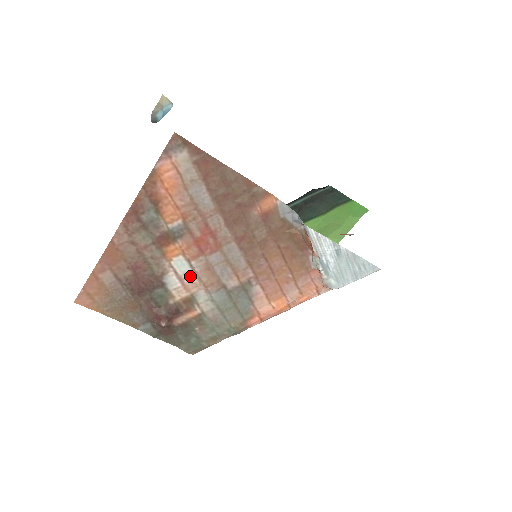
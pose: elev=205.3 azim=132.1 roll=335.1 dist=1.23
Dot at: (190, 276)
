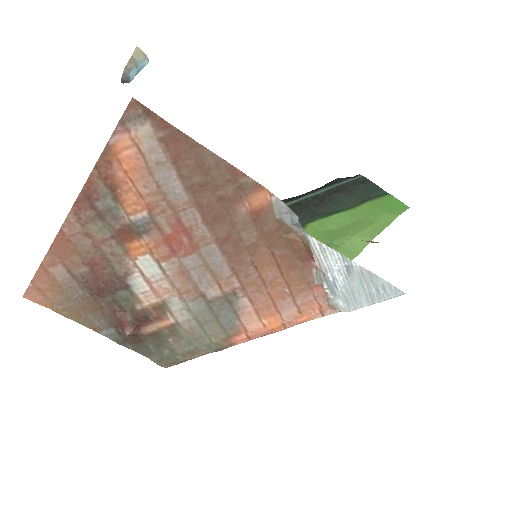
Dot at: (160, 279)
